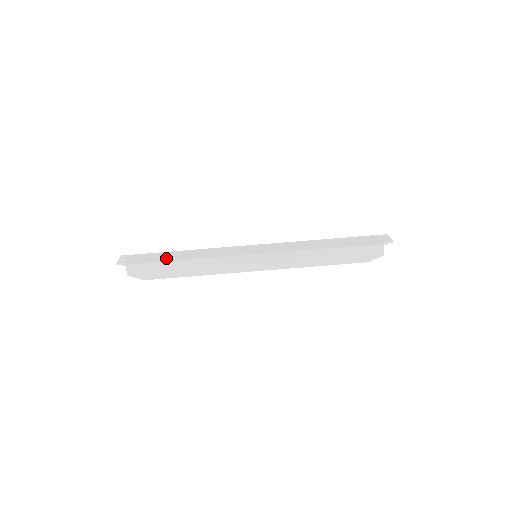
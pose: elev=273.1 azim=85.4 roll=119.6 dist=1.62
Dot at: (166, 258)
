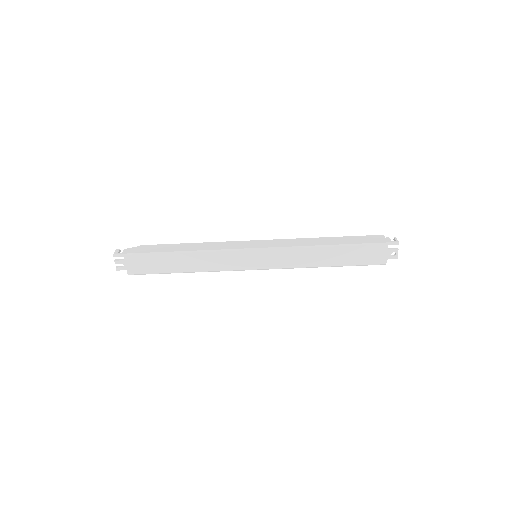
Dot at: (165, 268)
